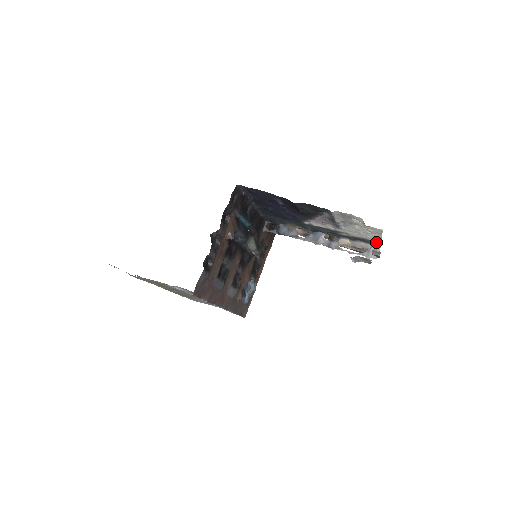
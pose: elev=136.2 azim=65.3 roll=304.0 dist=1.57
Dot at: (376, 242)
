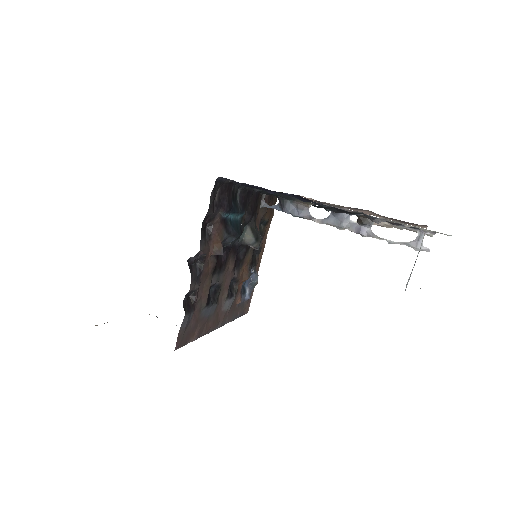
Dot at: occluded
